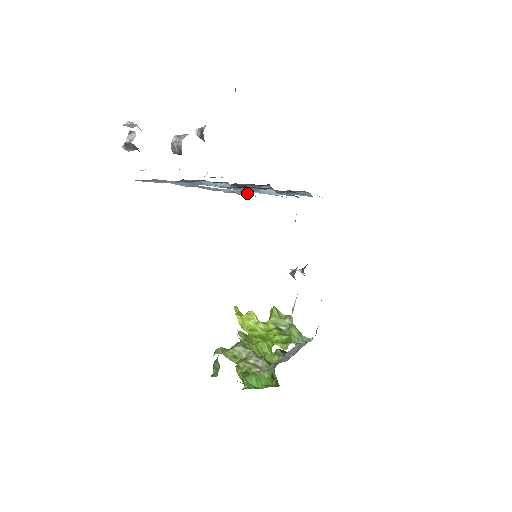
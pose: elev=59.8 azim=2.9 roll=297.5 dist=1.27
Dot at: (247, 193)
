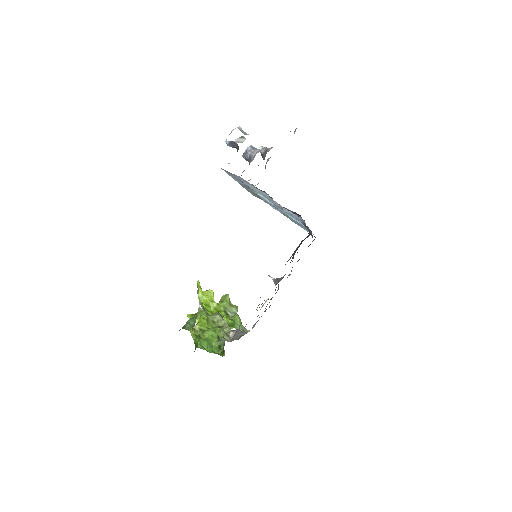
Dot at: (300, 220)
